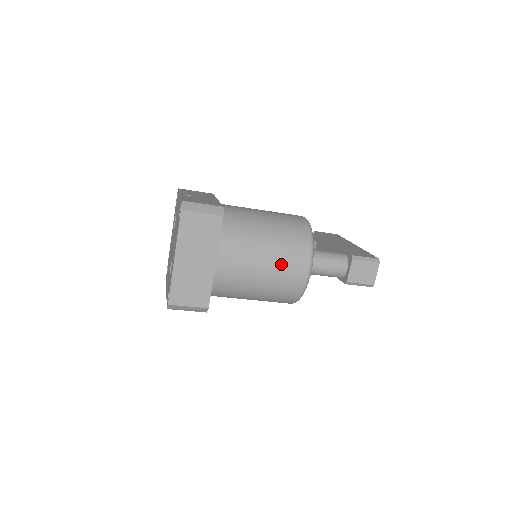
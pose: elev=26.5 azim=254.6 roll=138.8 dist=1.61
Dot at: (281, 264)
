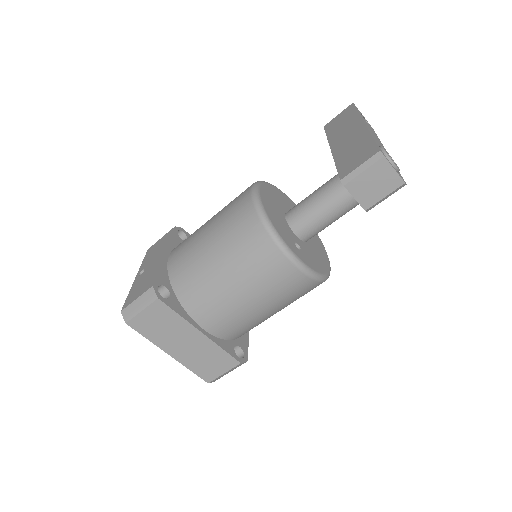
Dot at: (258, 281)
